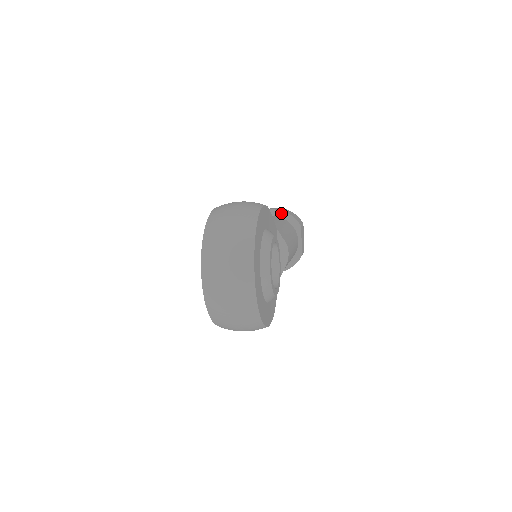
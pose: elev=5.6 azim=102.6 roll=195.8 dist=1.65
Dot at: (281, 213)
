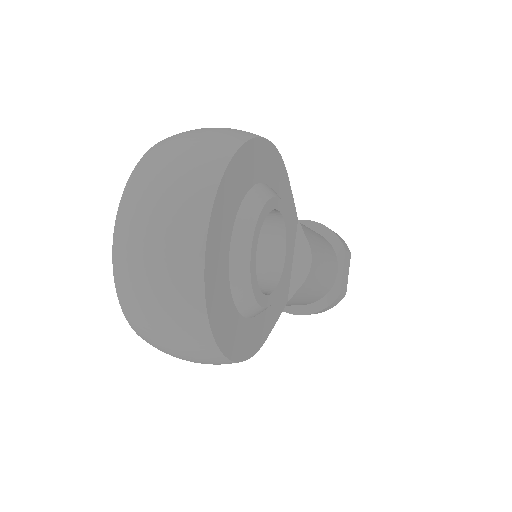
Dot at: (319, 227)
